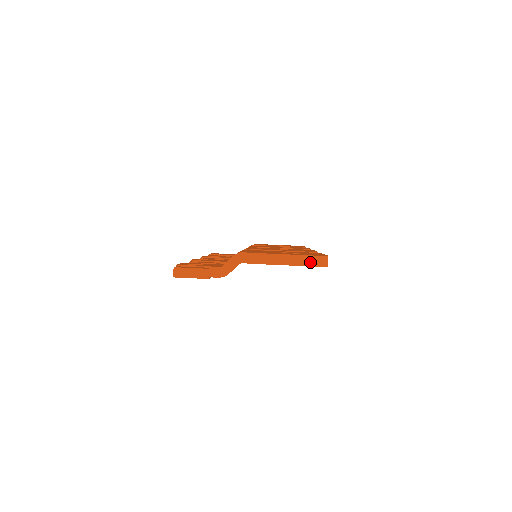
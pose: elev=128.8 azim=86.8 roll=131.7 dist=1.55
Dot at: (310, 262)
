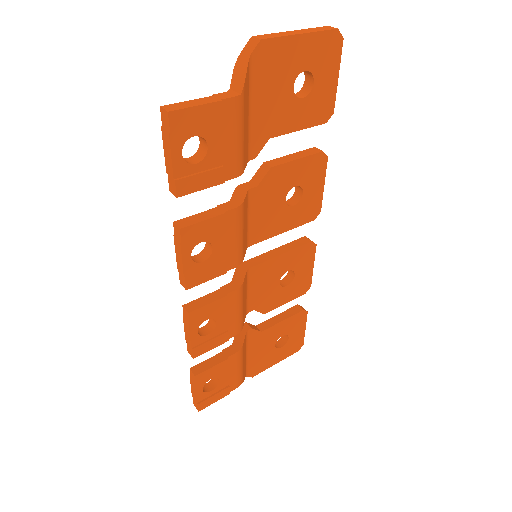
Dot at: (323, 29)
